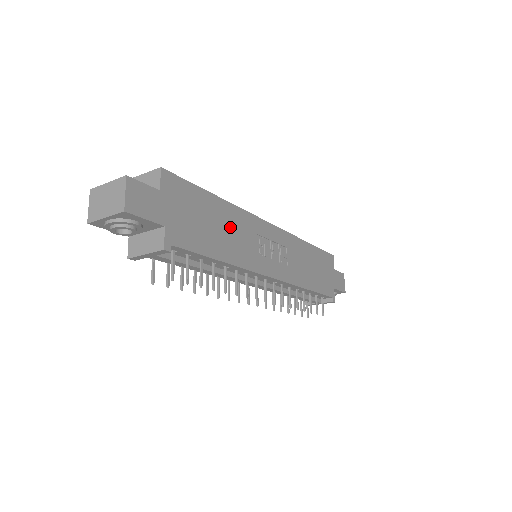
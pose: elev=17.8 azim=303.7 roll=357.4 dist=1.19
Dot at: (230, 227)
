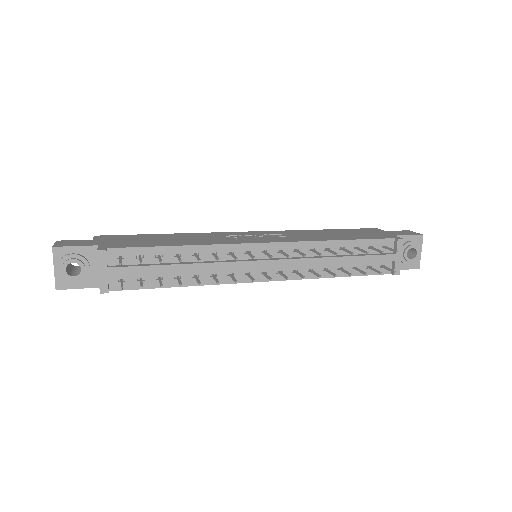
Dot at: (186, 238)
